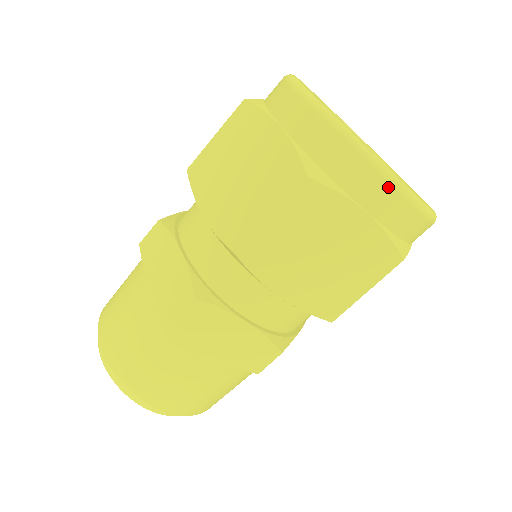
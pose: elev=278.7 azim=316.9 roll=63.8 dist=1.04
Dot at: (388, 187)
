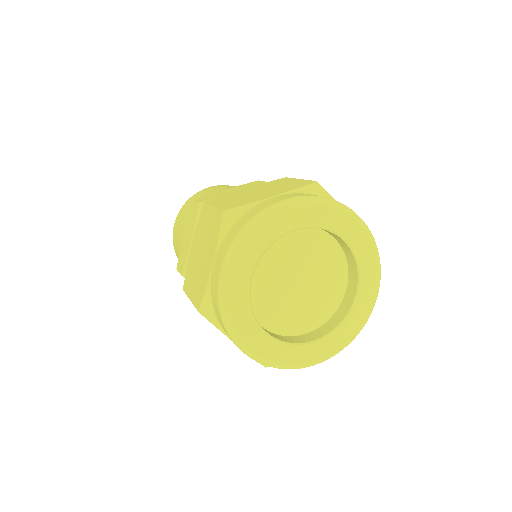
Dot at: occluded
